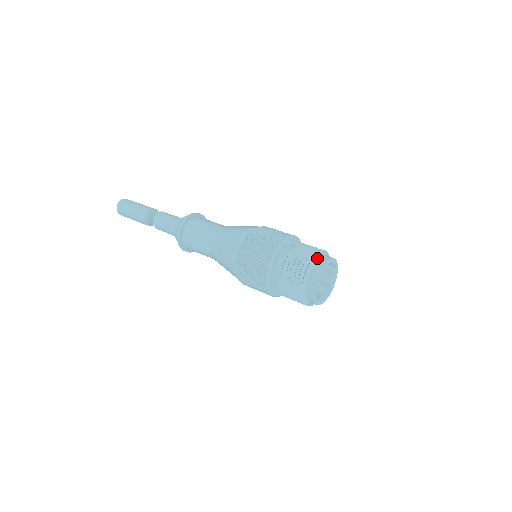
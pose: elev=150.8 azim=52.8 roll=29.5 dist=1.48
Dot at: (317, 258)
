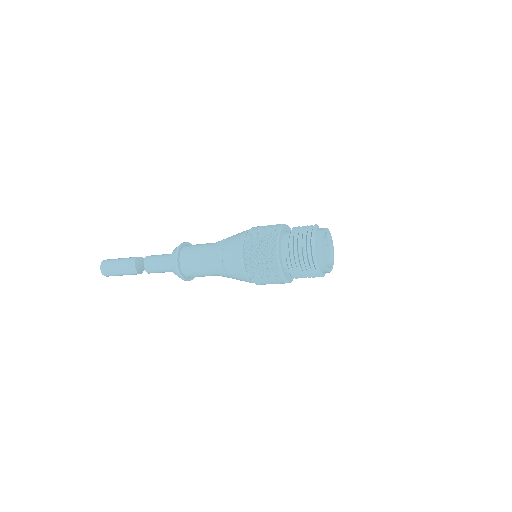
Dot at: (317, 227)
